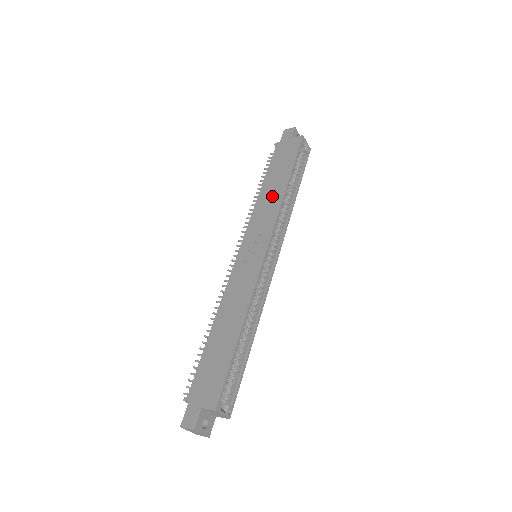
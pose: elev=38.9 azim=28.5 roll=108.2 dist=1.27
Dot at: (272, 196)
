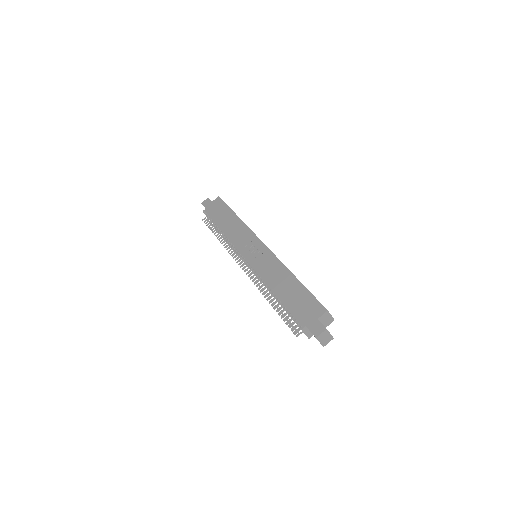
Dot at: (234, 226)
